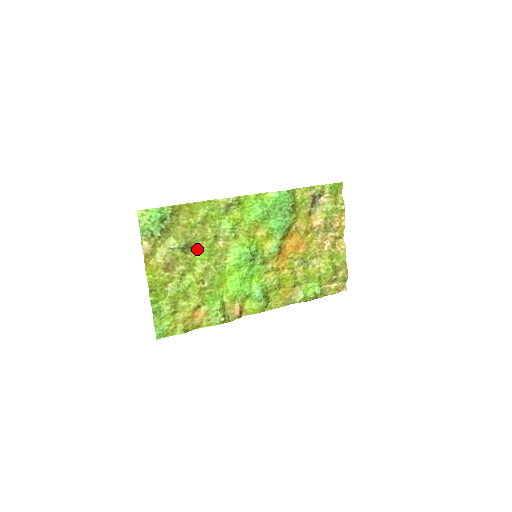
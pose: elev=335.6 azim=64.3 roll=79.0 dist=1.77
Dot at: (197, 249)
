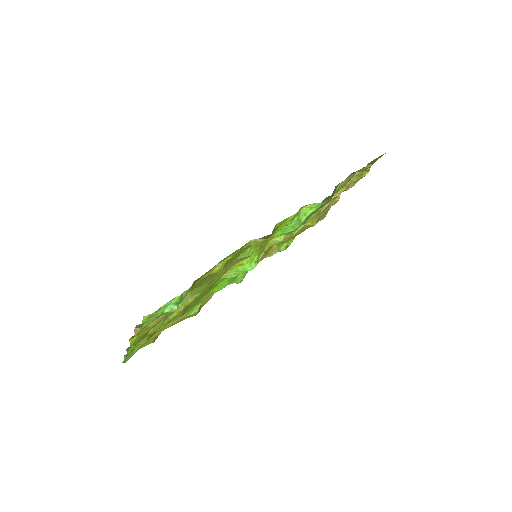
Dot at: (198, 287)
